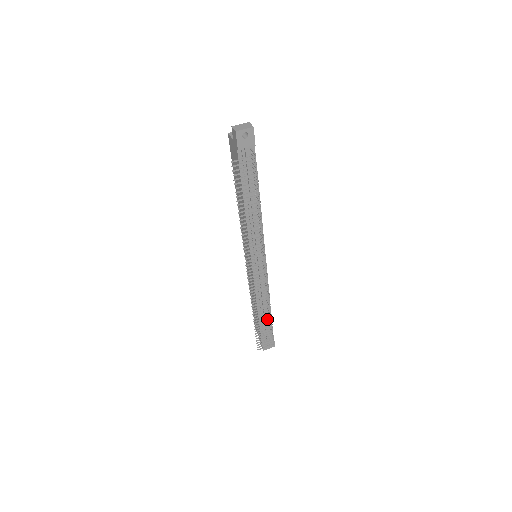
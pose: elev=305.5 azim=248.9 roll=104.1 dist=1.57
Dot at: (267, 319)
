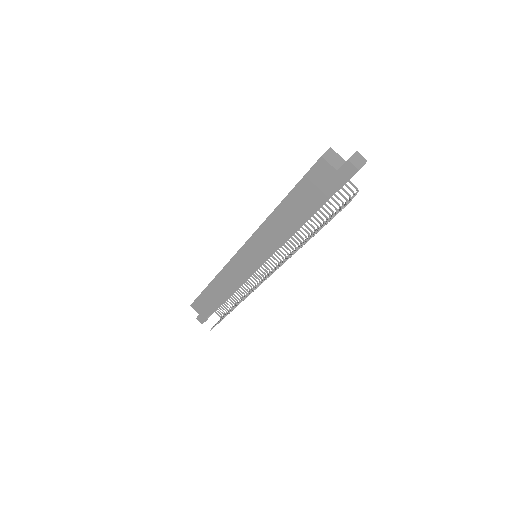
Dot at: occluded
